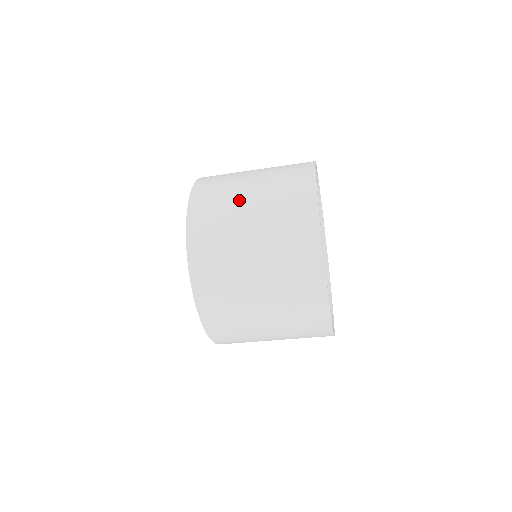
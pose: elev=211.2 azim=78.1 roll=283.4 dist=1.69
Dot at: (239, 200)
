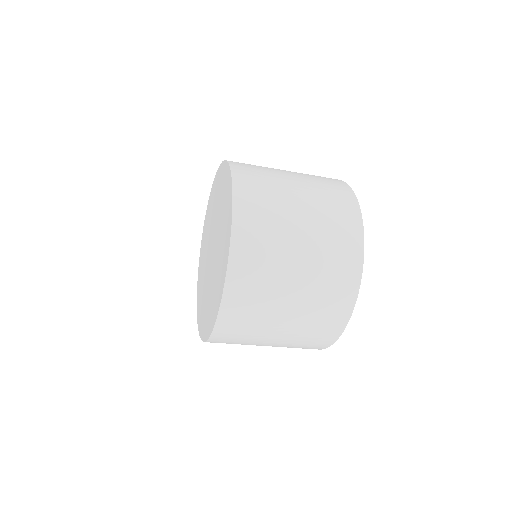
Dot at: (288, 252)
